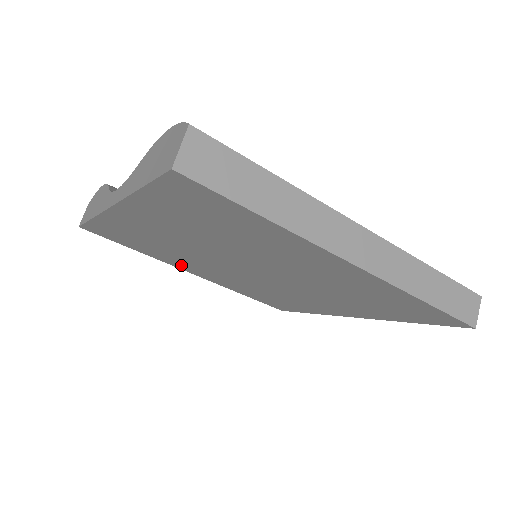
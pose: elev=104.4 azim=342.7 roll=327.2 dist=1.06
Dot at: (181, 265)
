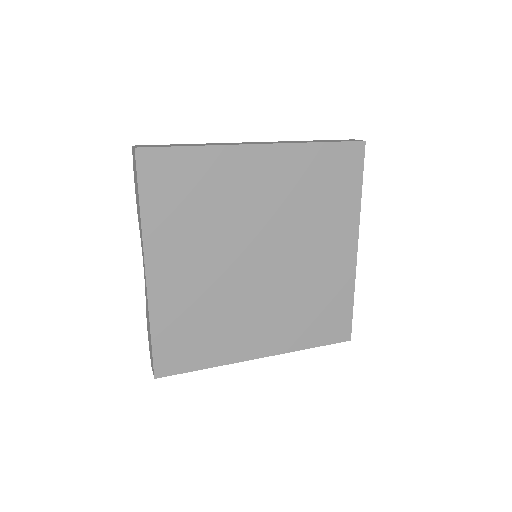
Dot at: (241, 345)
